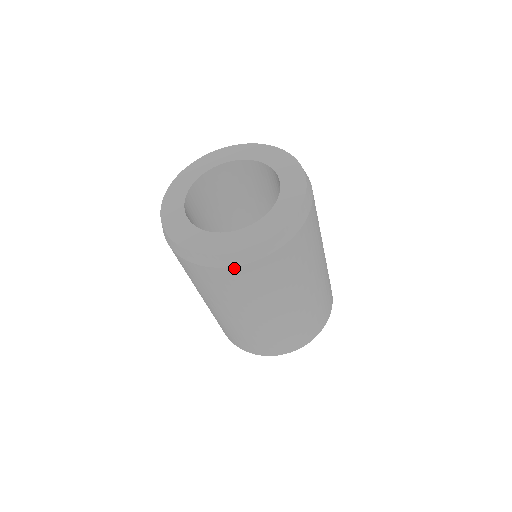
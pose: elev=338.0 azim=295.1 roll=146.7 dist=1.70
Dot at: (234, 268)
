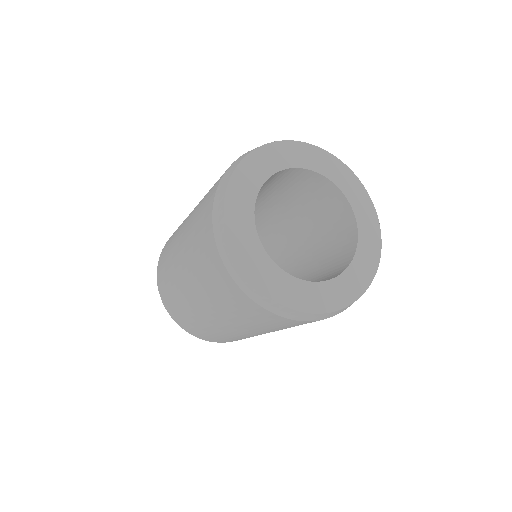
Dot at: (331, 316)
